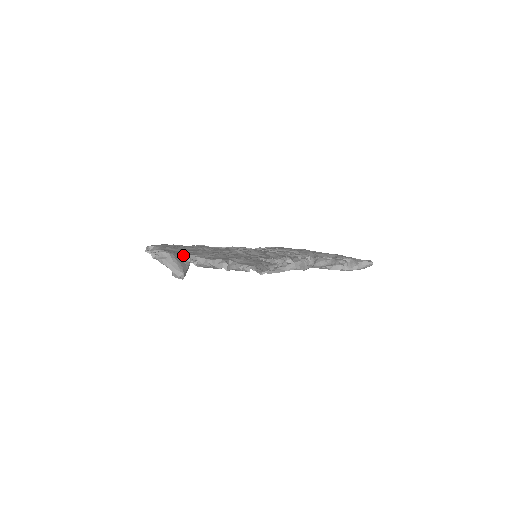
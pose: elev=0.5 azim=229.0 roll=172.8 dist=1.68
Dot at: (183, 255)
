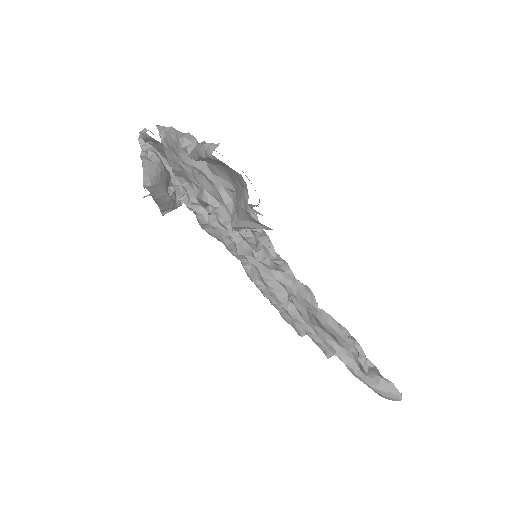
Dot at: occluded
